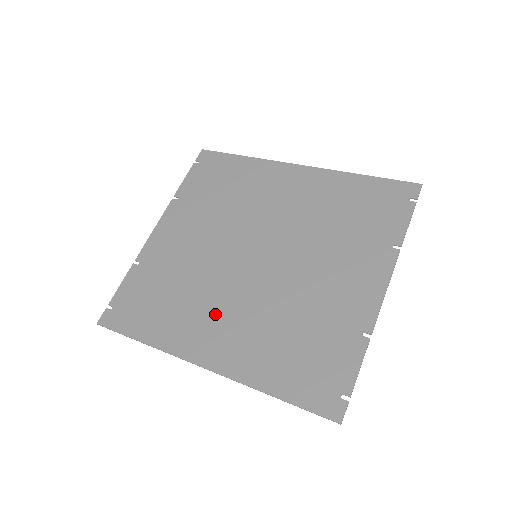
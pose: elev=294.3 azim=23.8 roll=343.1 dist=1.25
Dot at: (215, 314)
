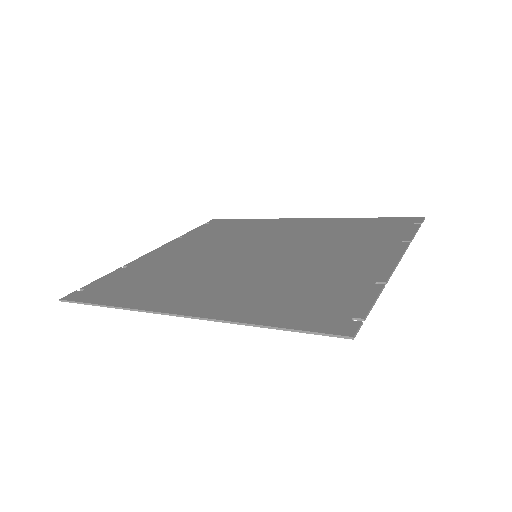
Dot at: (203, 284)
